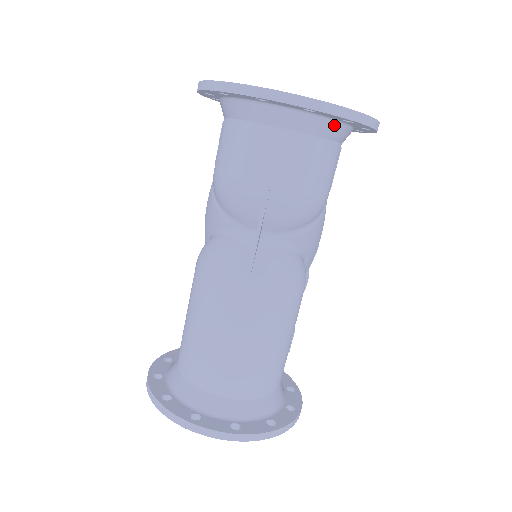
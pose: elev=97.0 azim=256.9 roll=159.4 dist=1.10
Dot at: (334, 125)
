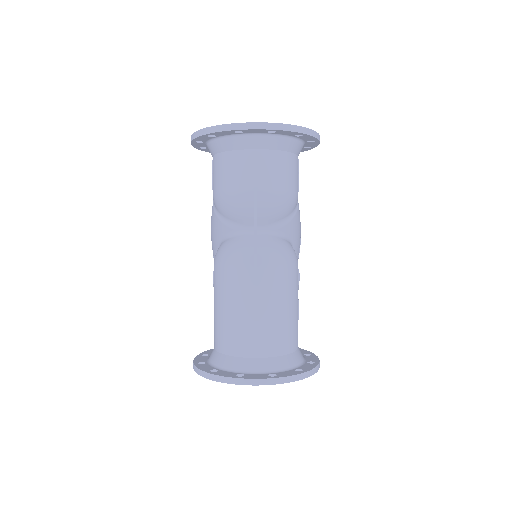
Dot at: (290, 141)
